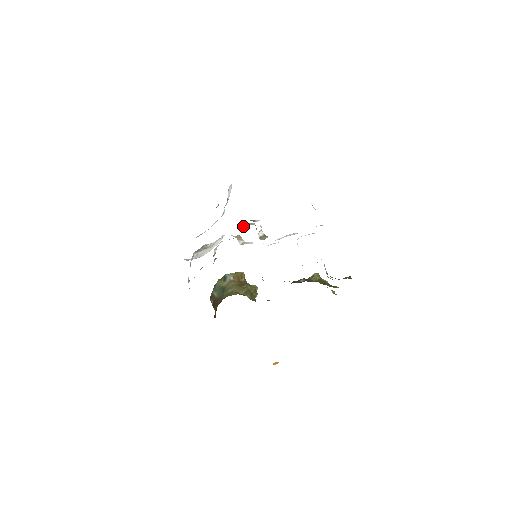
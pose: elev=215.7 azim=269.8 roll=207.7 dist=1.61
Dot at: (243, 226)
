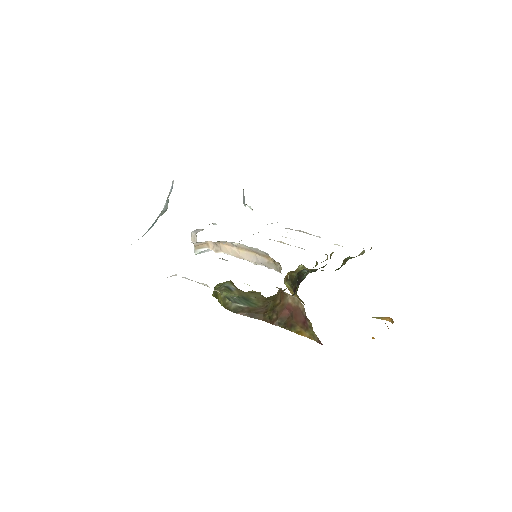
Dot at: (194, 232)
